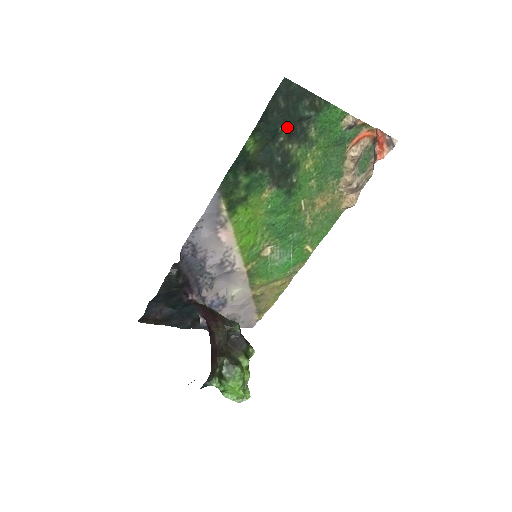
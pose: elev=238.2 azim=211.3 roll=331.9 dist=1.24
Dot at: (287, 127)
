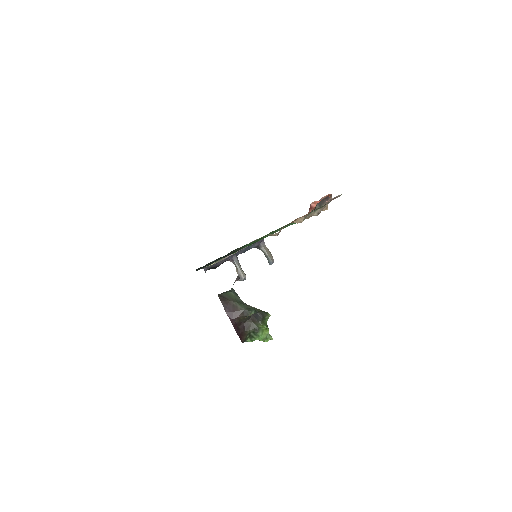
Dot at: occluded
